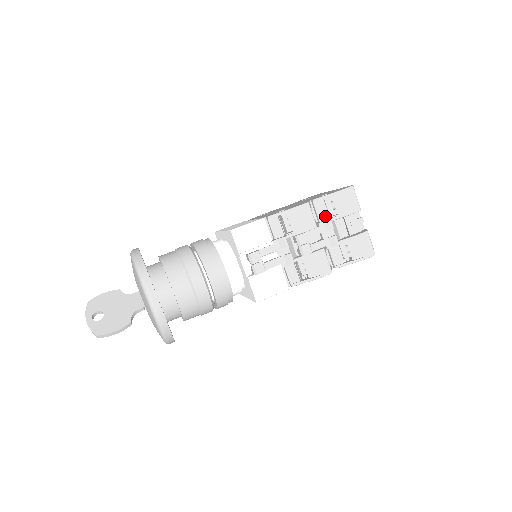
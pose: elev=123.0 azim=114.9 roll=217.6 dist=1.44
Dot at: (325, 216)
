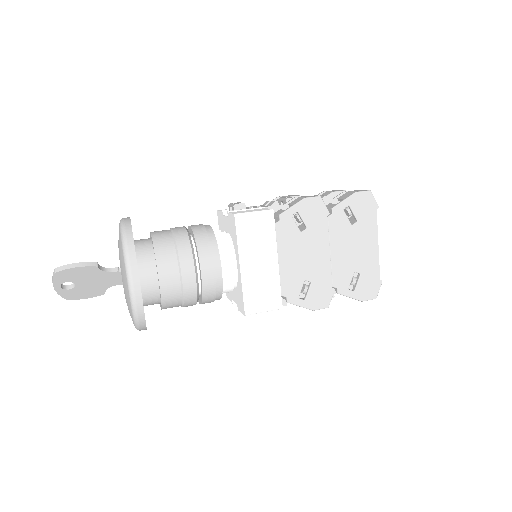
Dot at: occluded
